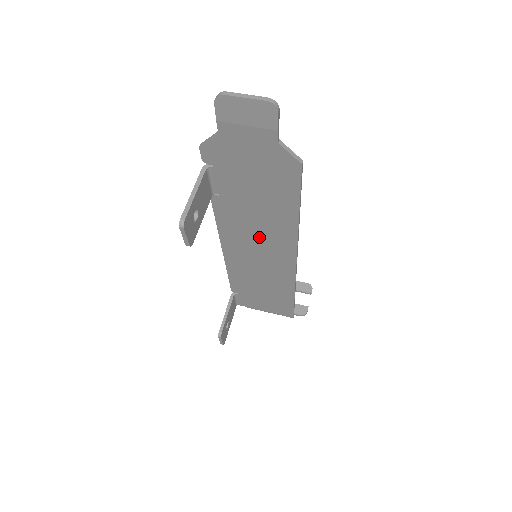
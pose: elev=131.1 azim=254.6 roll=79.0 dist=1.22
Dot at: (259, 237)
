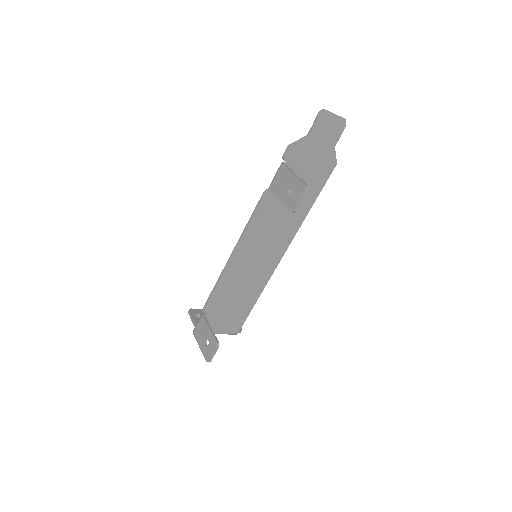
Dot at: (273, 232)
